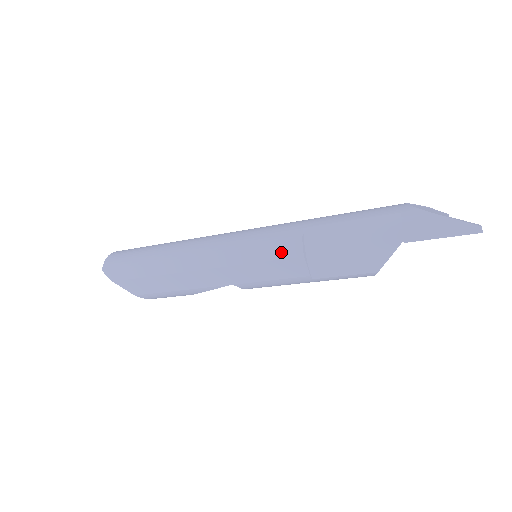
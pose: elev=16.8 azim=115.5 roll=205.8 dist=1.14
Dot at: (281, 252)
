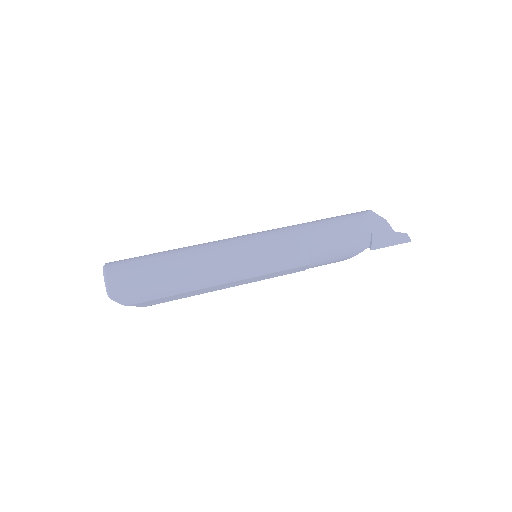
Dot at: (294, 265)
